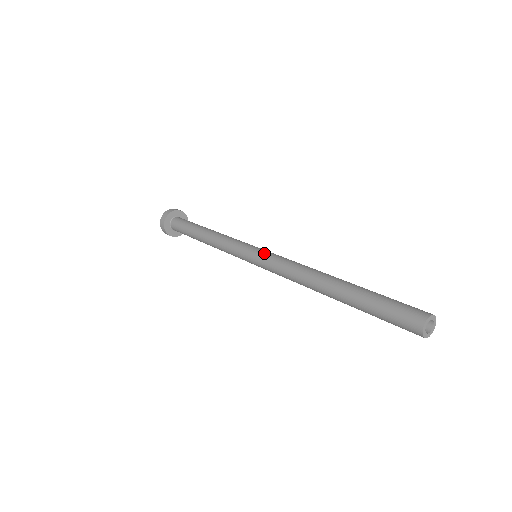
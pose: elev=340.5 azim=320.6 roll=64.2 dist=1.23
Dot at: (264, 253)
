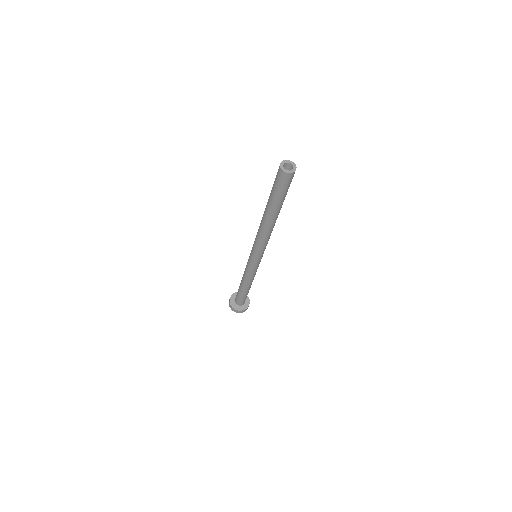
Dot at: occluded
